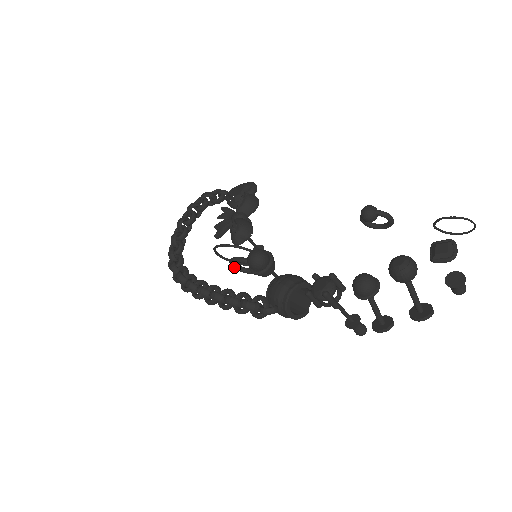
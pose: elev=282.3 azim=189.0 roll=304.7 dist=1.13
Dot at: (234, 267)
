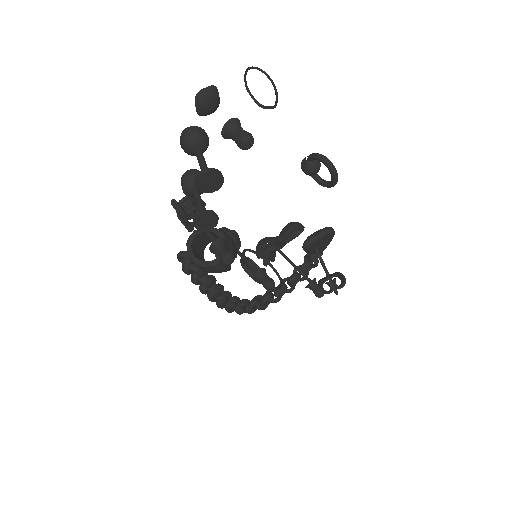
Dot at: (251, 277)
